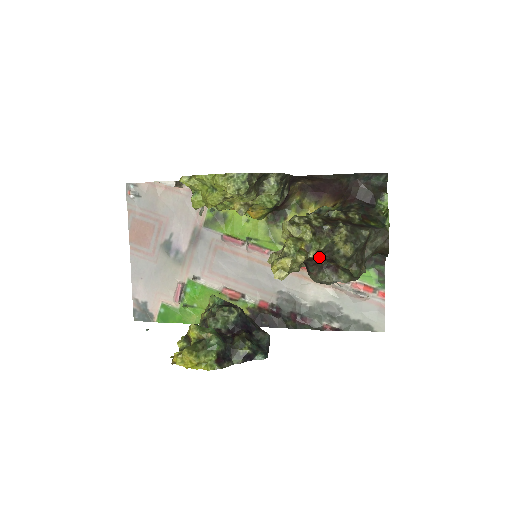
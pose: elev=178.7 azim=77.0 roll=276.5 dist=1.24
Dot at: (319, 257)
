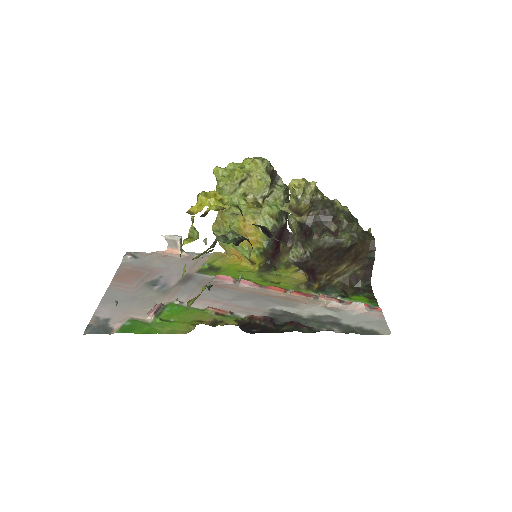
Dot at: (322, 212)
